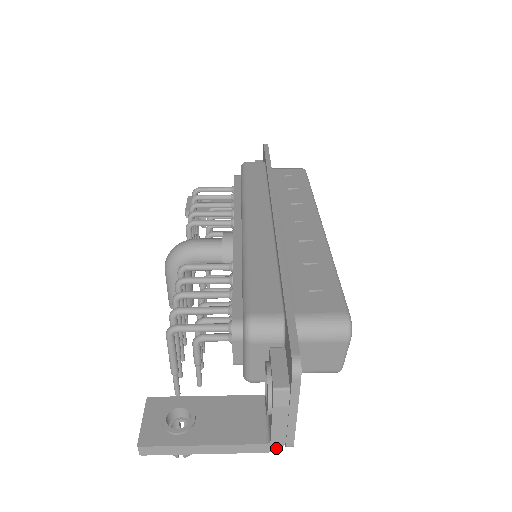
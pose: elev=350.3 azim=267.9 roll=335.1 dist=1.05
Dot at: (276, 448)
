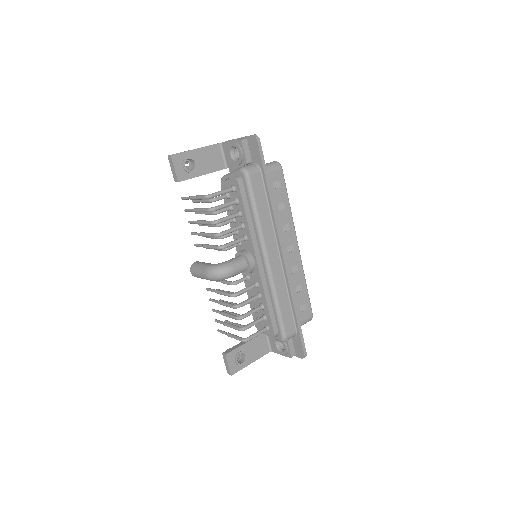
Dot at: occluded
